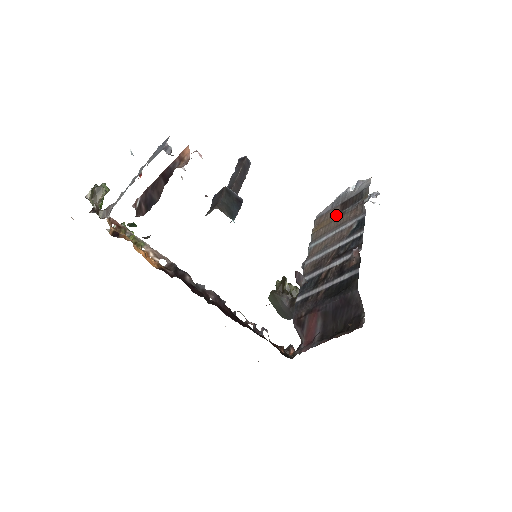
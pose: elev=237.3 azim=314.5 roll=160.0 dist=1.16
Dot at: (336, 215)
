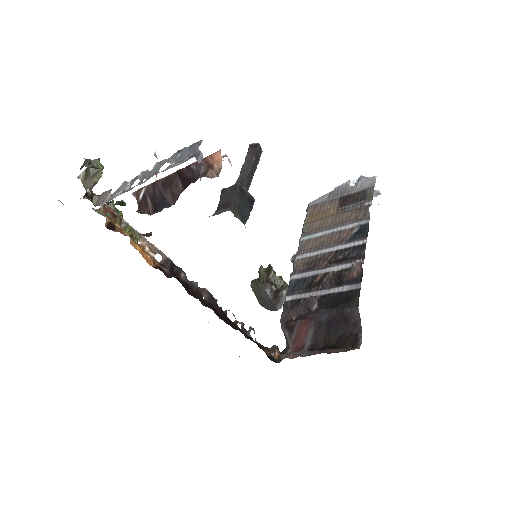
Dot at: (334, 210)
